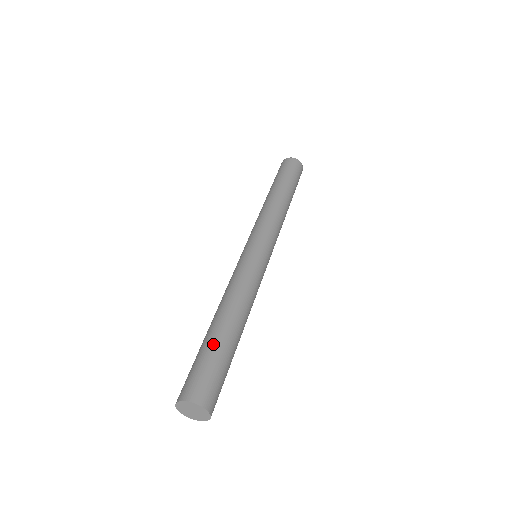
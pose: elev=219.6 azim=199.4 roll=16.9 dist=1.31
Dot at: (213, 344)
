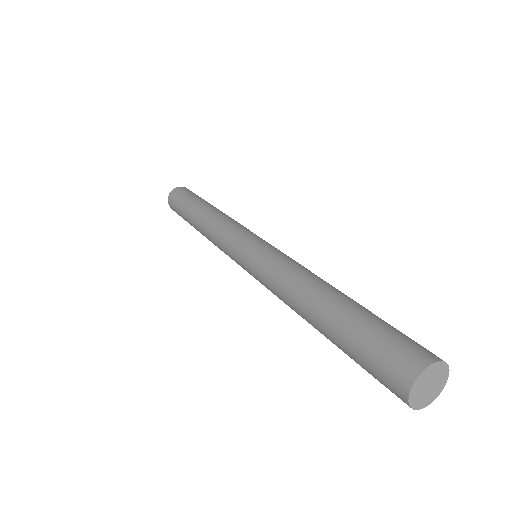
Dot at: (353, 316)
